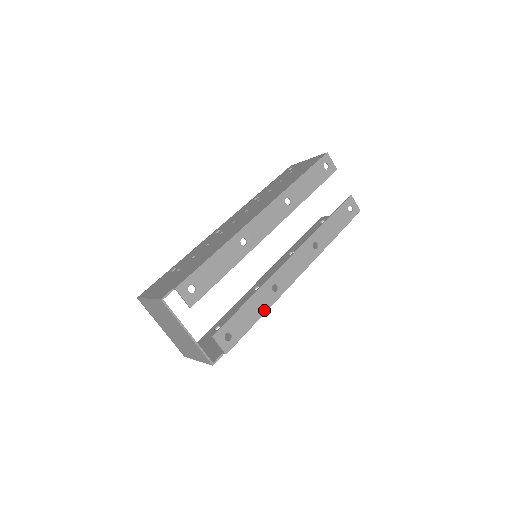
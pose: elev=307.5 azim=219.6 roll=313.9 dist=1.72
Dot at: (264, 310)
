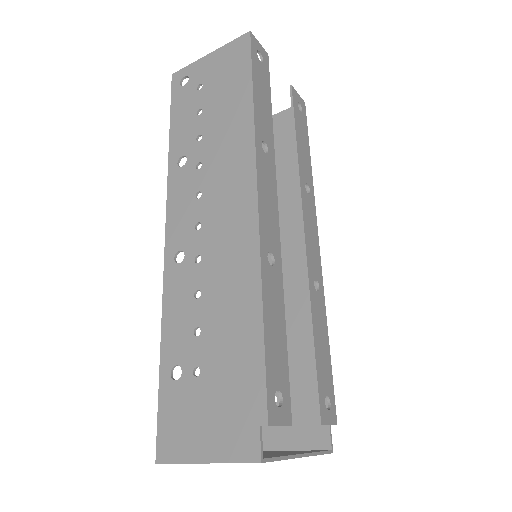
Dot at: (325, 326)
